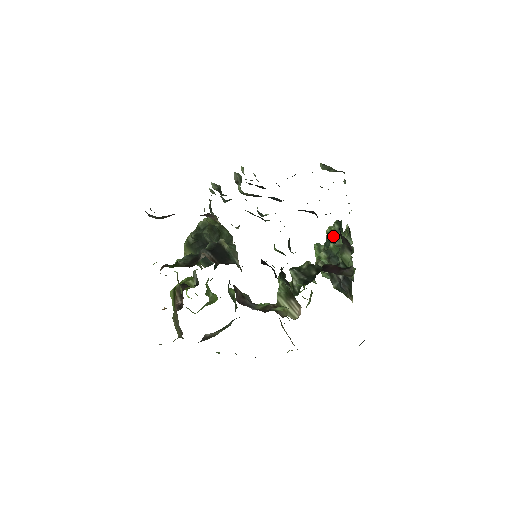
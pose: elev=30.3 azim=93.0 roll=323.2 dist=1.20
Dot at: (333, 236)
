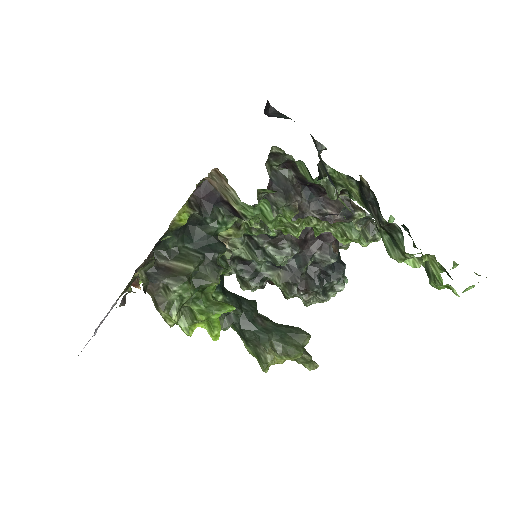
Dot at: occluded
